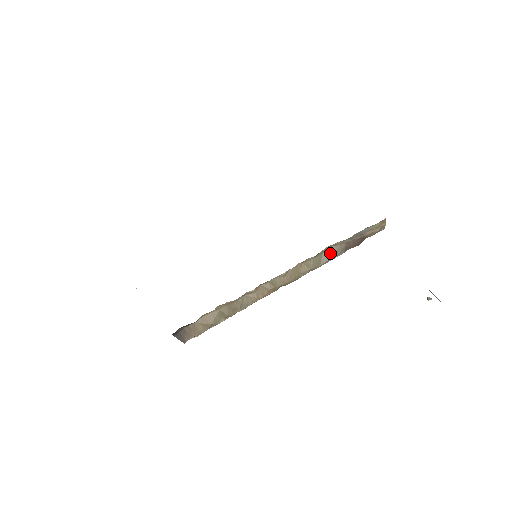
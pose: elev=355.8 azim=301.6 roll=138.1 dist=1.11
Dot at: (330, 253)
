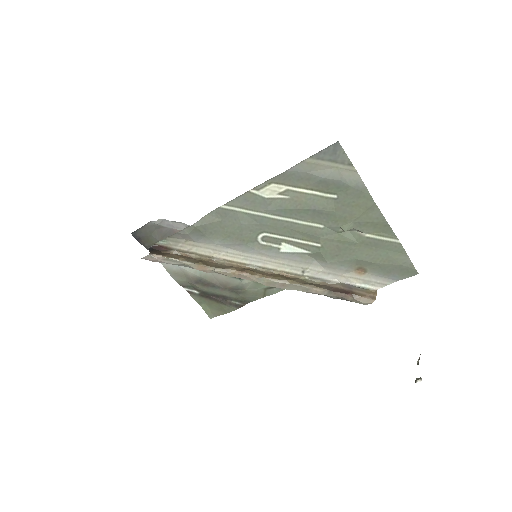
Dot at: (316, 285)
